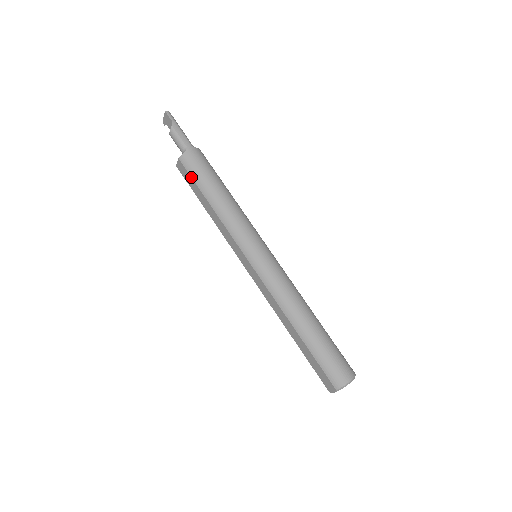
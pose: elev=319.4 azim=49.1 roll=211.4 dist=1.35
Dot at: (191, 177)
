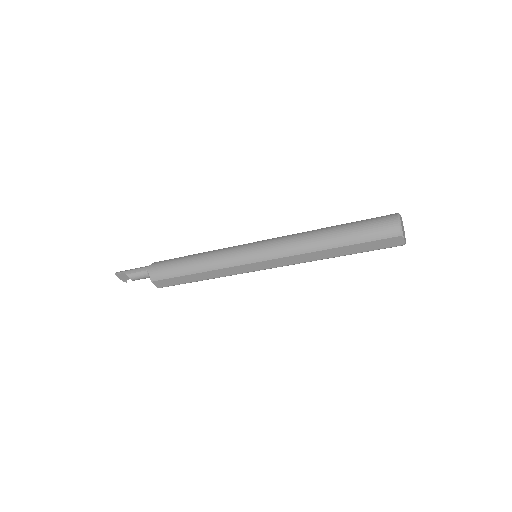
Dot at: (169, 279)
